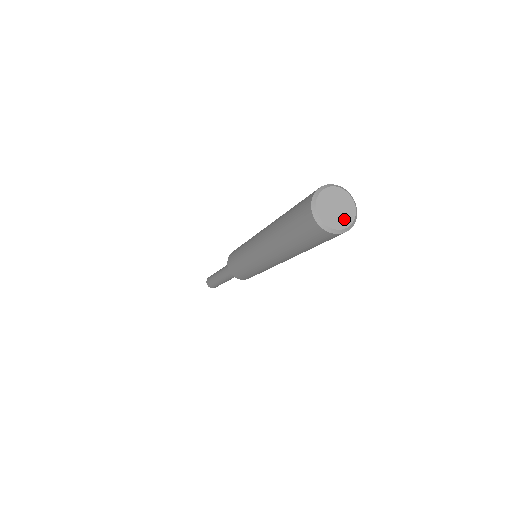
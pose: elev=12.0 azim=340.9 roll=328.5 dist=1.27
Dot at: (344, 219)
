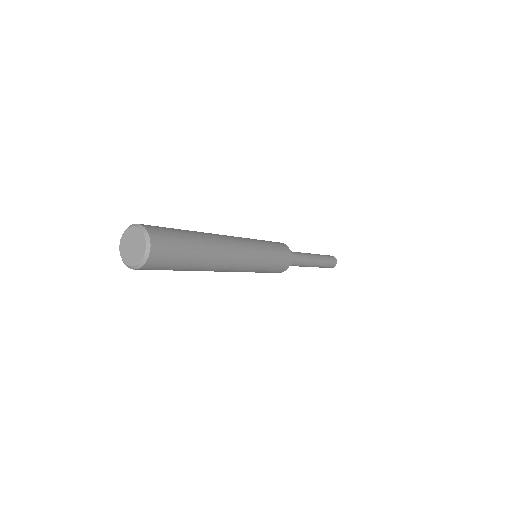
Dot at: (135, 257)
